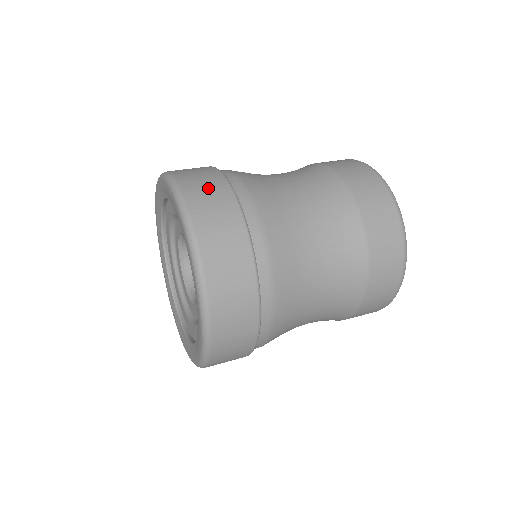
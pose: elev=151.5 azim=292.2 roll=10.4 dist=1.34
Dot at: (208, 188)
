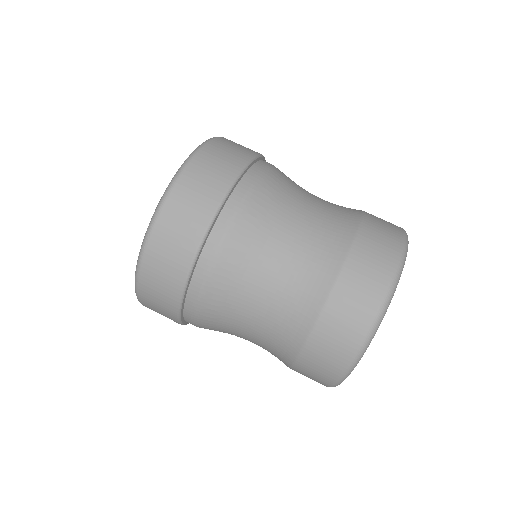
Dot at: (165, 270)
